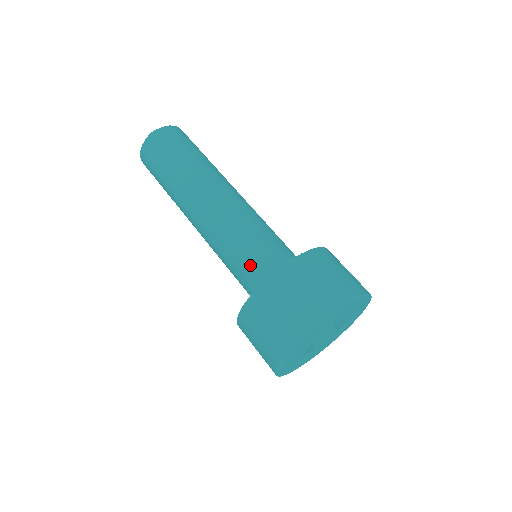
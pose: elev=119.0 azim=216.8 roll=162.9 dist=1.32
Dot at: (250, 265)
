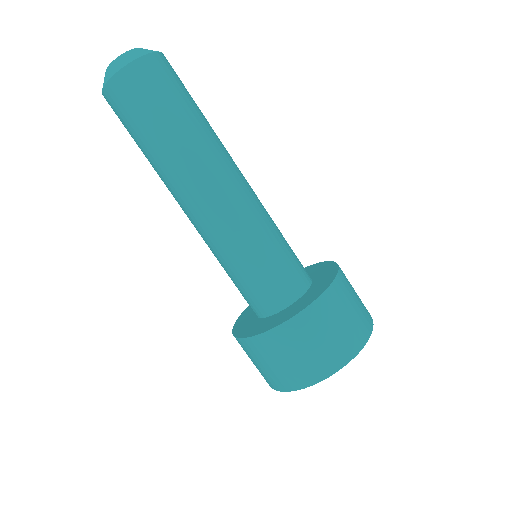
Dot at: (238, 289)
